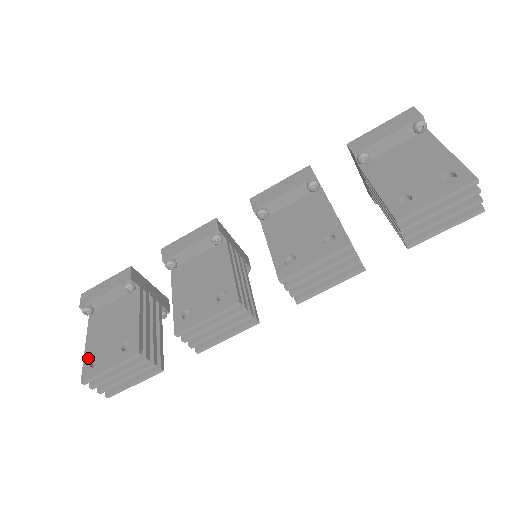
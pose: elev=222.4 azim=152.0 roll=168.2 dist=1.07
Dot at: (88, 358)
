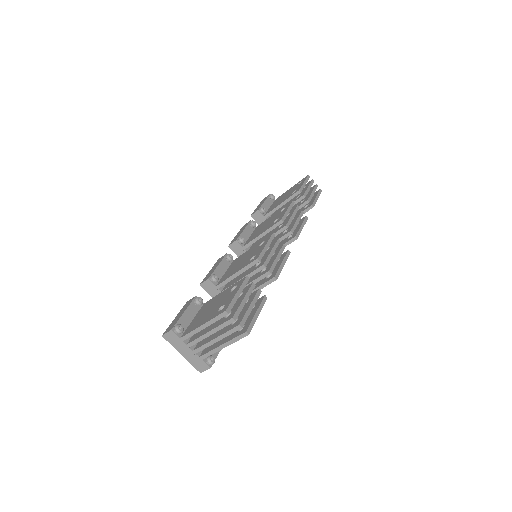
Dot at: (213, 316)
